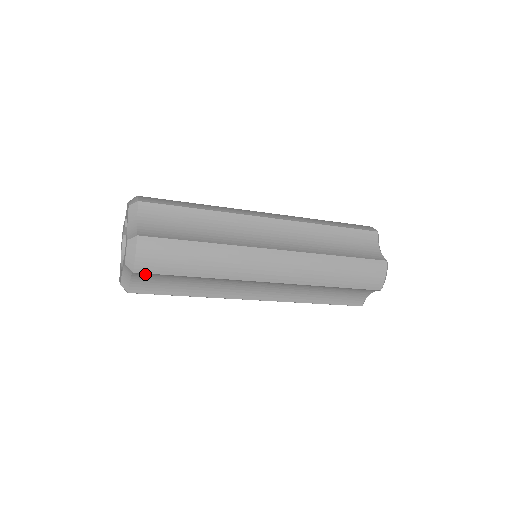
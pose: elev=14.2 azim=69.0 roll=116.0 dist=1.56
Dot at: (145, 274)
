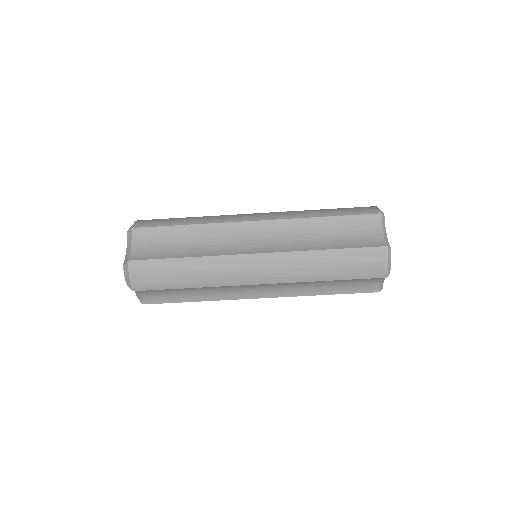
Dot at: (146, 290)
